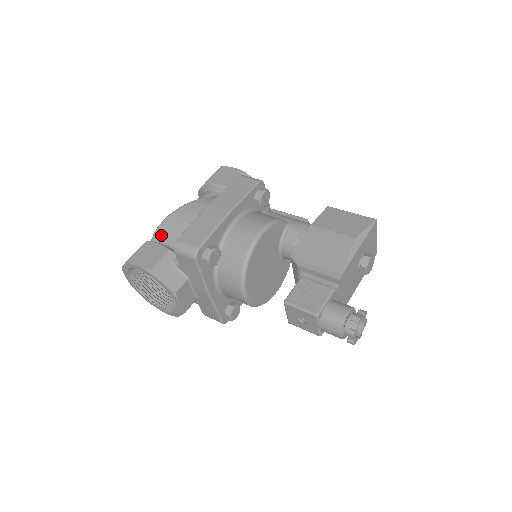
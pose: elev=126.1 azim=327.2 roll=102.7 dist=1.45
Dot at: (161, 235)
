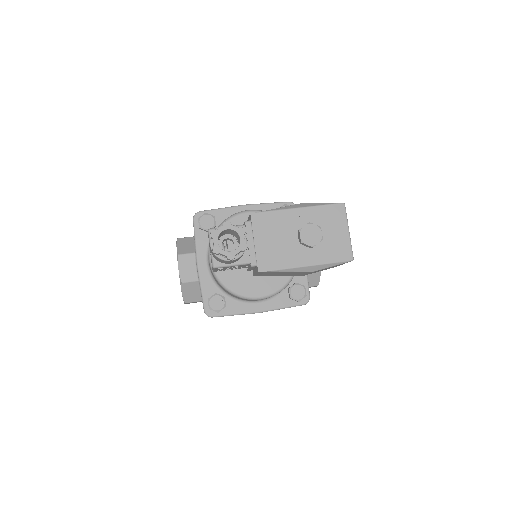
Dot at: occluded
